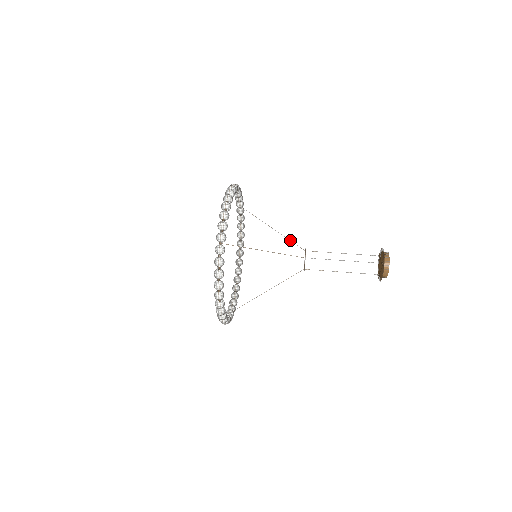
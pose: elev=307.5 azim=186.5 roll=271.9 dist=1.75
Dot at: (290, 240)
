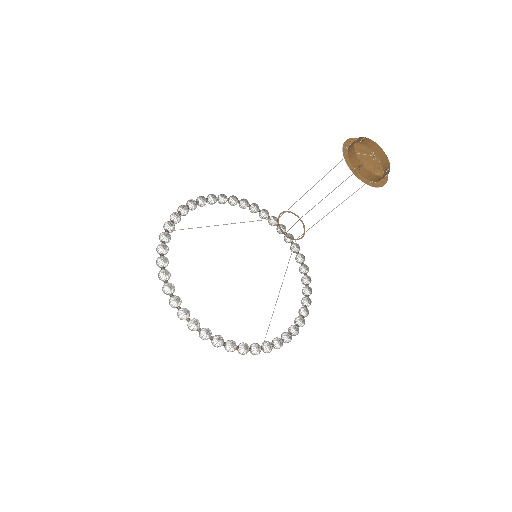
Dot at: (296, 222)
